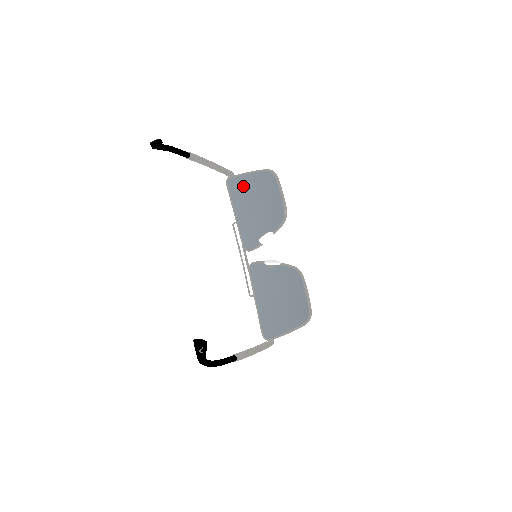
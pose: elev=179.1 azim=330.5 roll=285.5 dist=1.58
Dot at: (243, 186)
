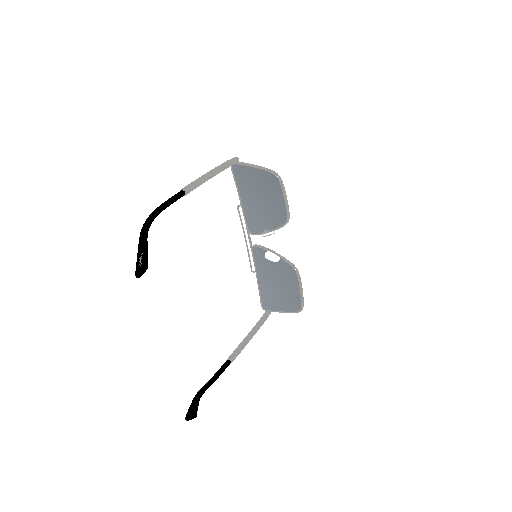
Dot at: (248, 176)
